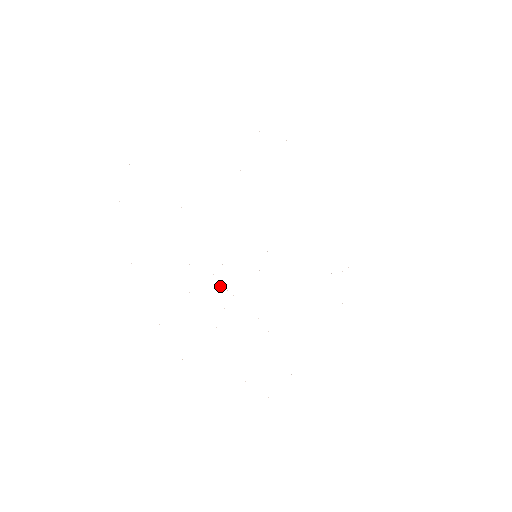
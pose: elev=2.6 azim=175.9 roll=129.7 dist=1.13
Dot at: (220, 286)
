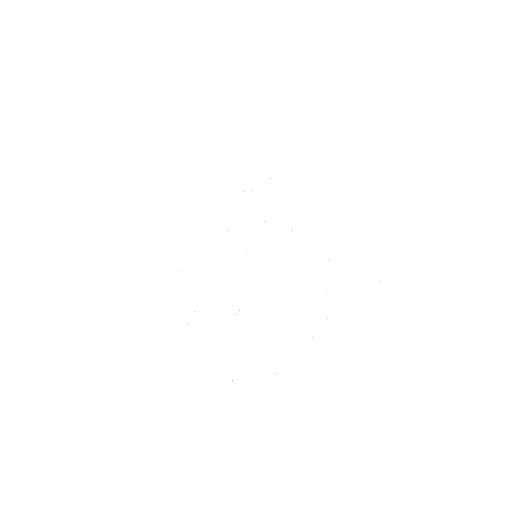
Dot at: occluded
